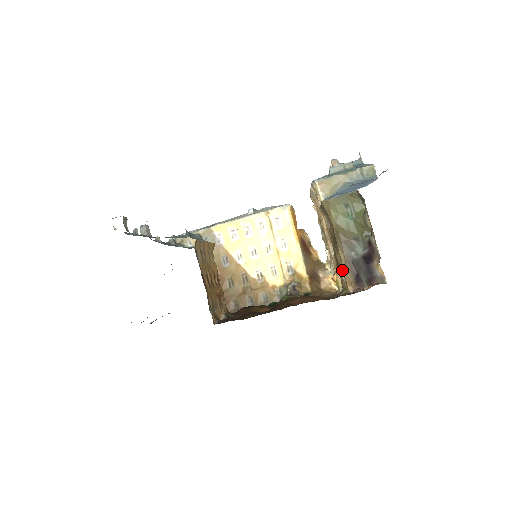
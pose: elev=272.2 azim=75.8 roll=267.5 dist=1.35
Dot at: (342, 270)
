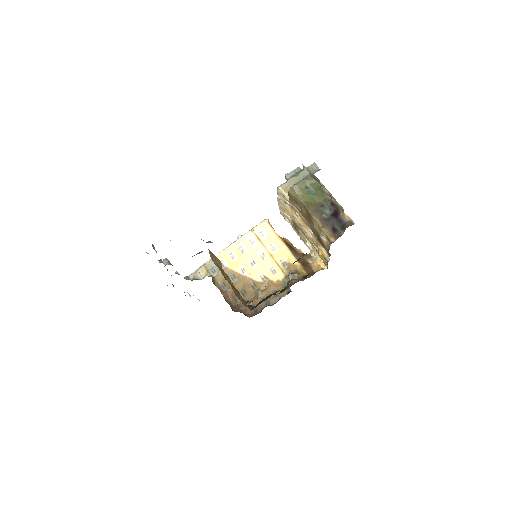
Dot at: (321, 231)
